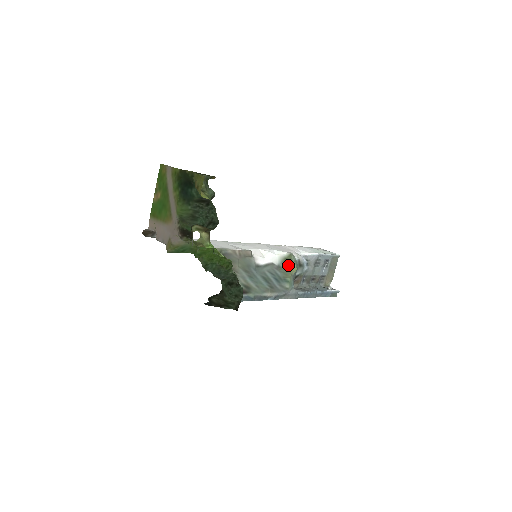
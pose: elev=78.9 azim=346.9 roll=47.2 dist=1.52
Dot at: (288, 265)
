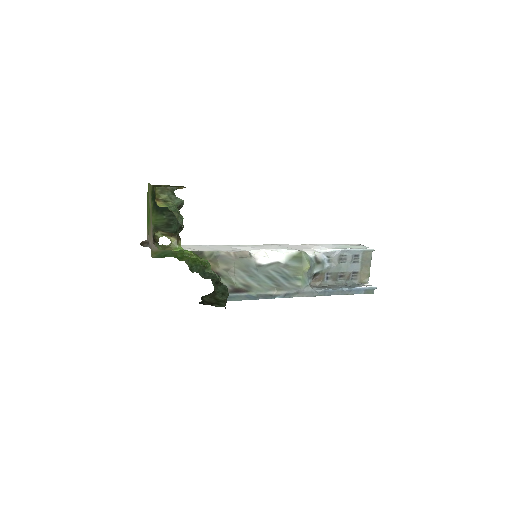
Dot at: (298, 263)
